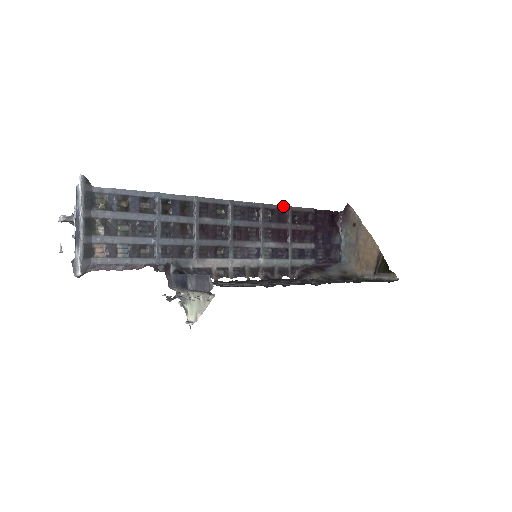
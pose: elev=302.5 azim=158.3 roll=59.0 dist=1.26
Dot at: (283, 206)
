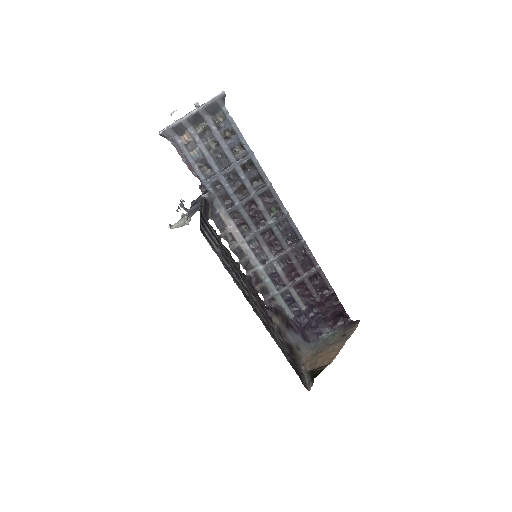
Dot at: (316, 261)
